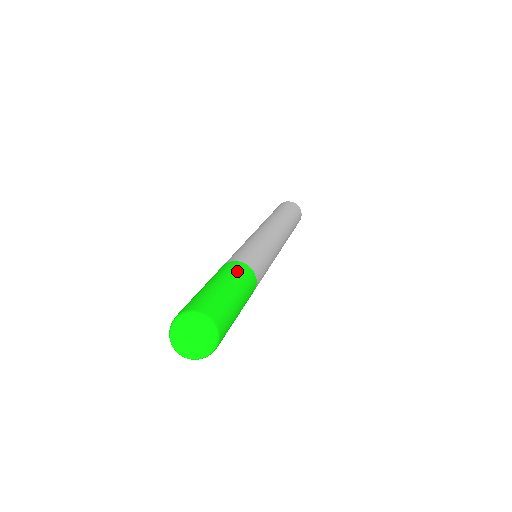
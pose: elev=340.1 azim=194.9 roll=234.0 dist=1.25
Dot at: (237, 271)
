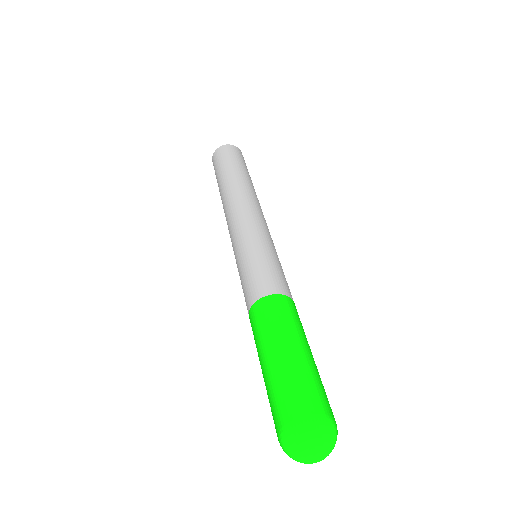
Dot at: occluded
